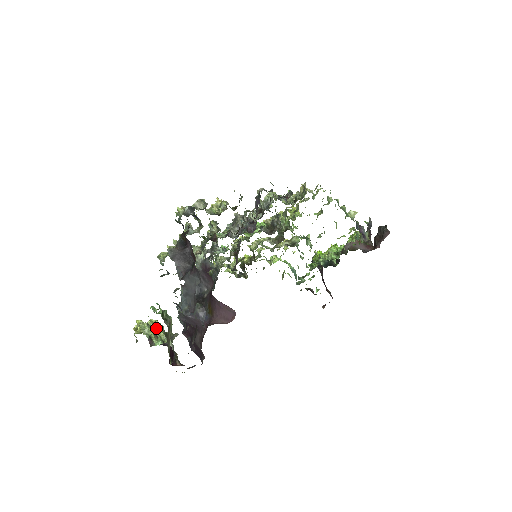
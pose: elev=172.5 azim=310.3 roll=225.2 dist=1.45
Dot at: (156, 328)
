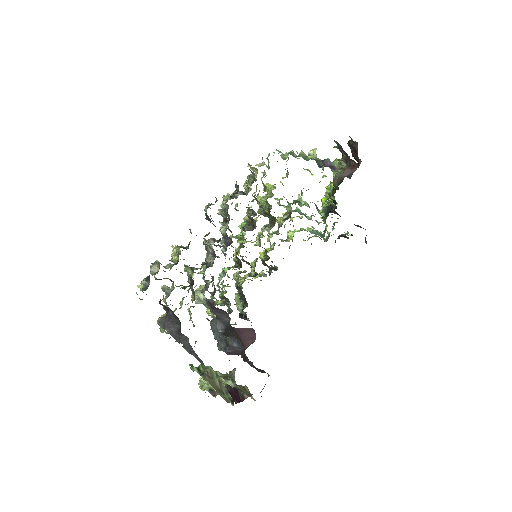
Dot at: occluded
